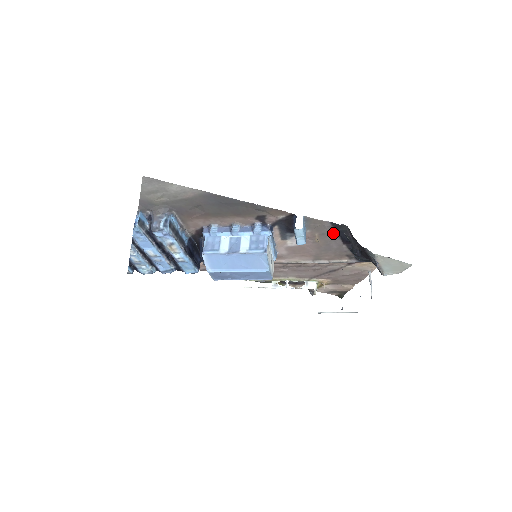
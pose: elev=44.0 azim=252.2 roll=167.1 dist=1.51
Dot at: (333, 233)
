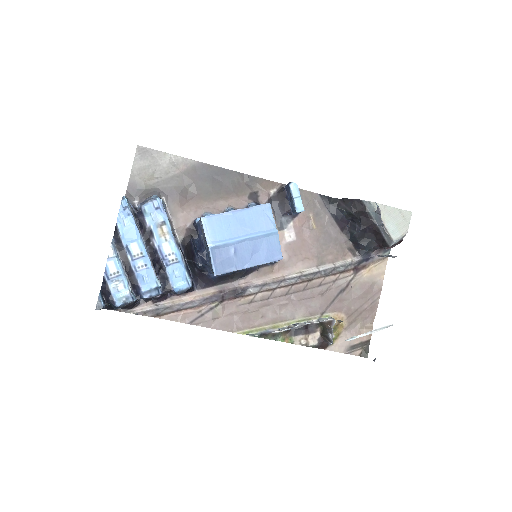
Dot at: (326, 212)
